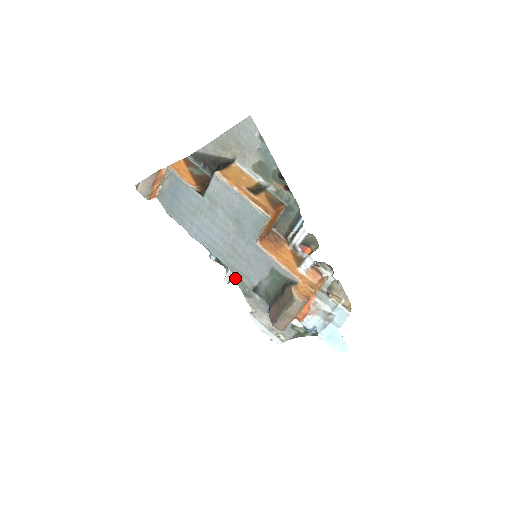
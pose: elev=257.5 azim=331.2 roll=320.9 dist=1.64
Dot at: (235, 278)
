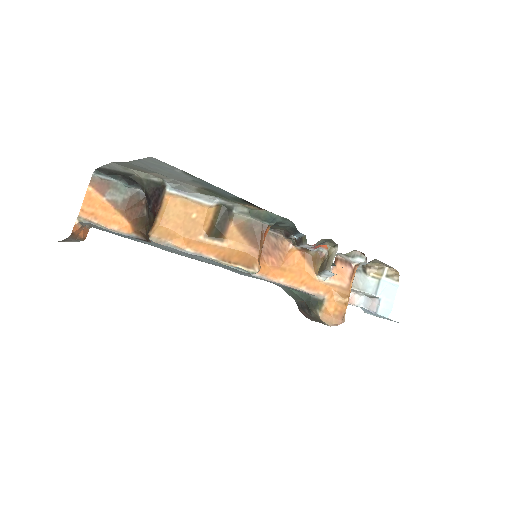
Dot at: occluded
